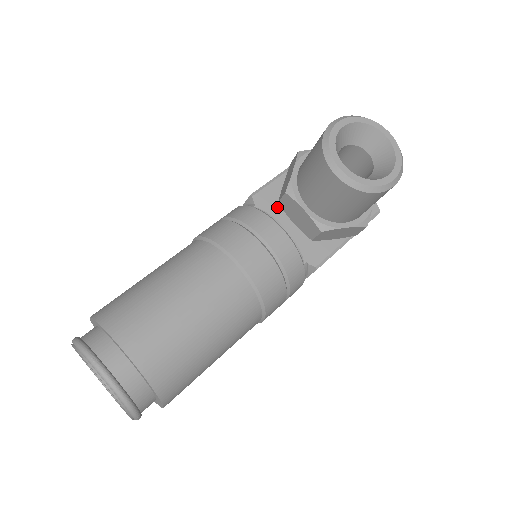
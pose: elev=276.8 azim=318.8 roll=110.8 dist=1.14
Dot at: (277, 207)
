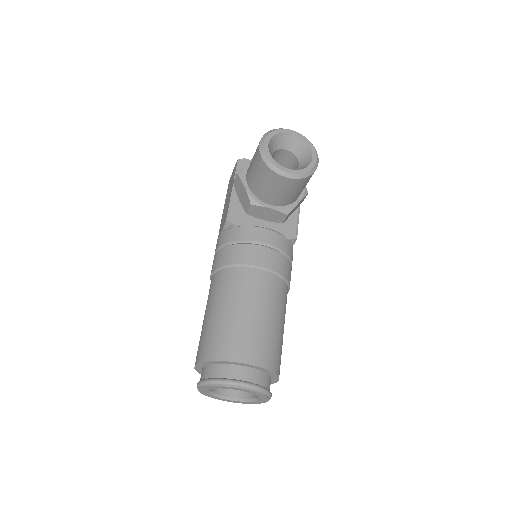
Dot at: (247, 217)
